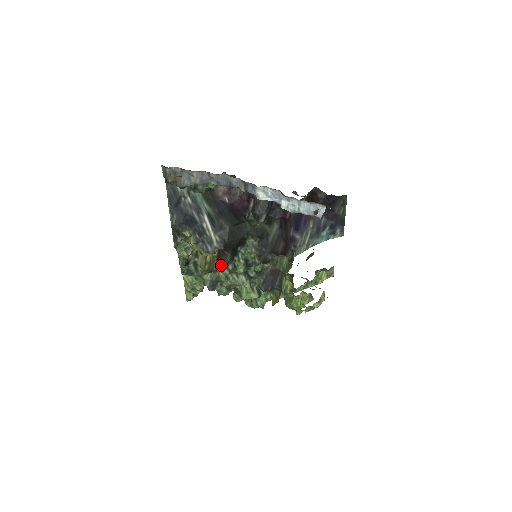
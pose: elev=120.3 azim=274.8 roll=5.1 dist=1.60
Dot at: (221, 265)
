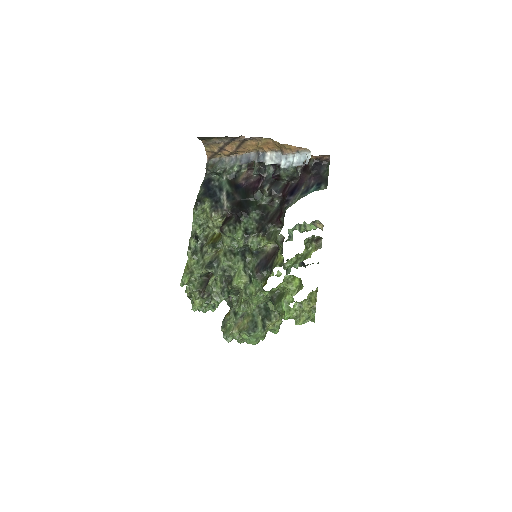
Dot at: (224, 225)
